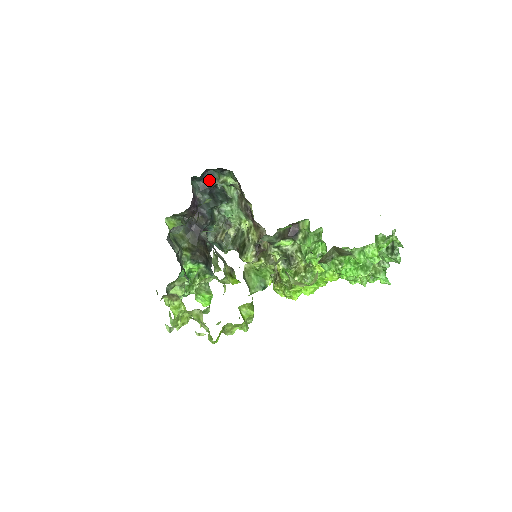
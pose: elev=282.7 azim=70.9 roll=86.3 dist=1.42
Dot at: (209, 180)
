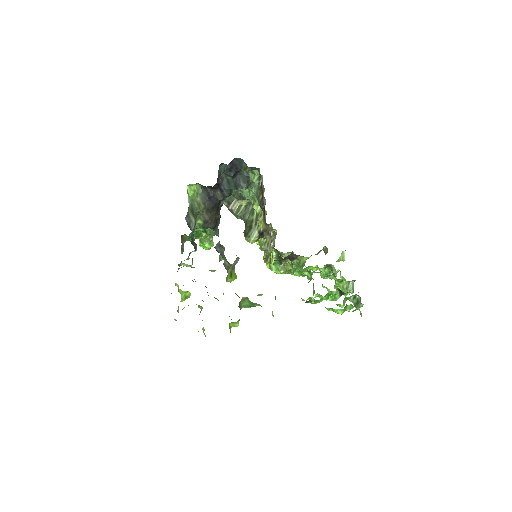
Dot at: (236, 165)
